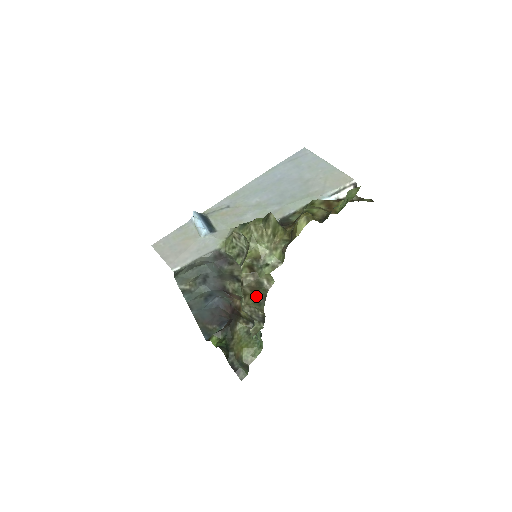
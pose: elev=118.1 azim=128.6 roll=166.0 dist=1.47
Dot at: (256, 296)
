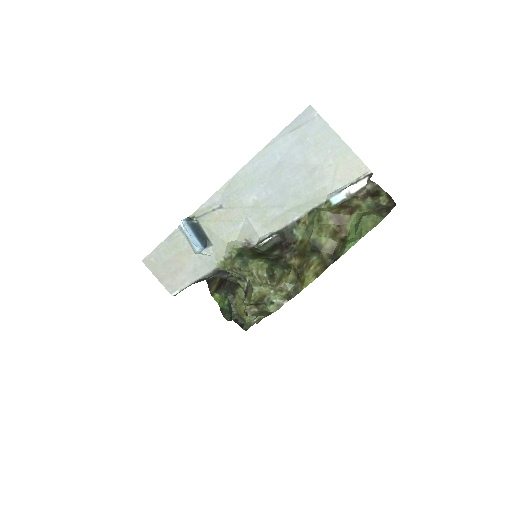
Dot at: (260, 313)
